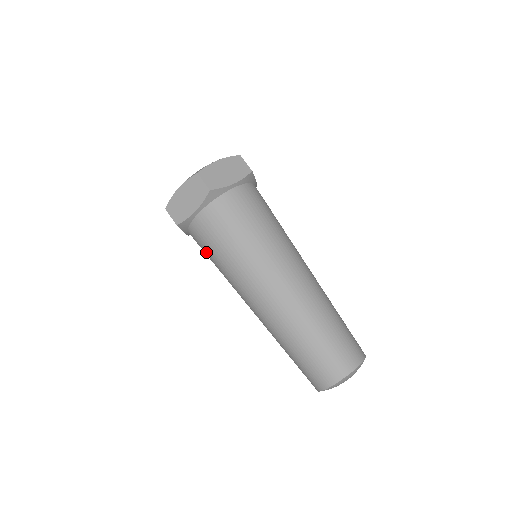
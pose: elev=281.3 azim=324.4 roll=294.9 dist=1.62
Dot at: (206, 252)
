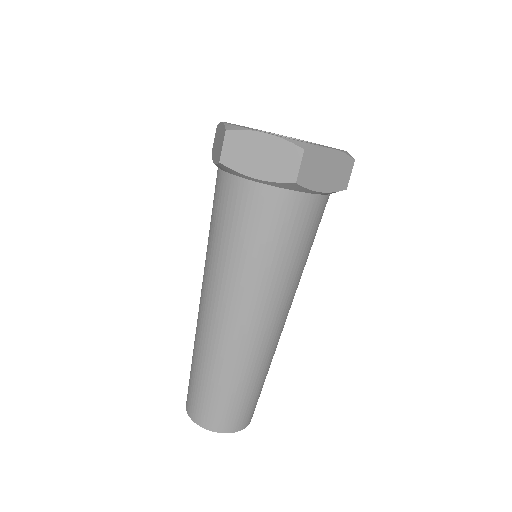
Dot at: (217, 212)
